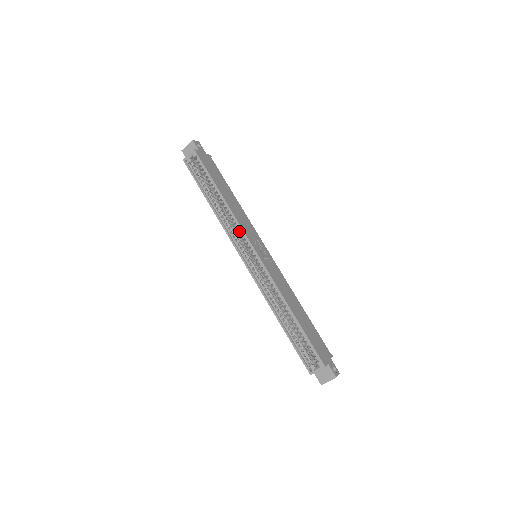
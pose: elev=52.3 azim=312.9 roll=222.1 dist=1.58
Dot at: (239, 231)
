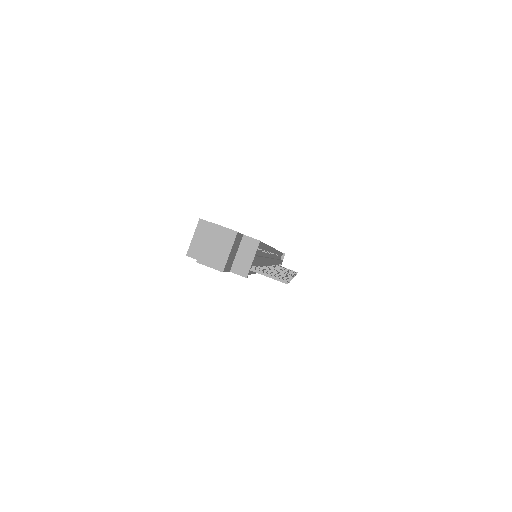
Dot at: occluded
